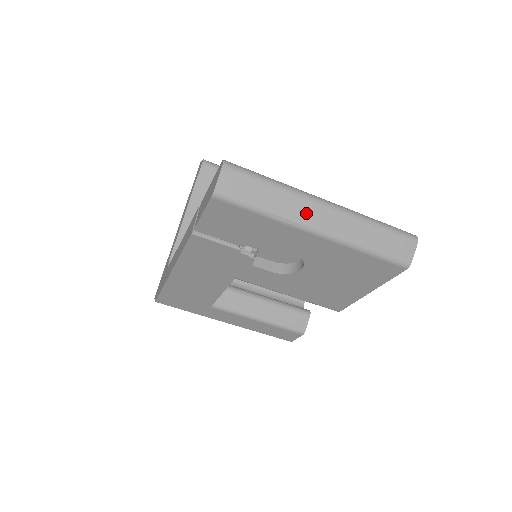
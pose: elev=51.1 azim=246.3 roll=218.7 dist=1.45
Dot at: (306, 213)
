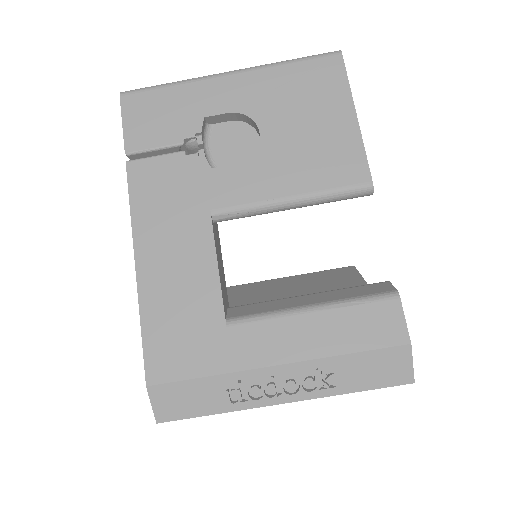
Dot at: occluded
